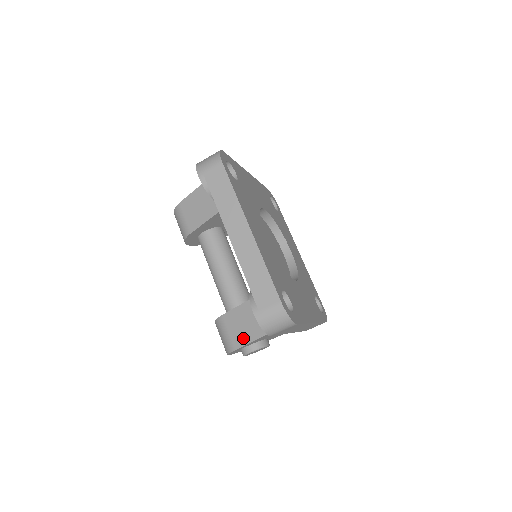
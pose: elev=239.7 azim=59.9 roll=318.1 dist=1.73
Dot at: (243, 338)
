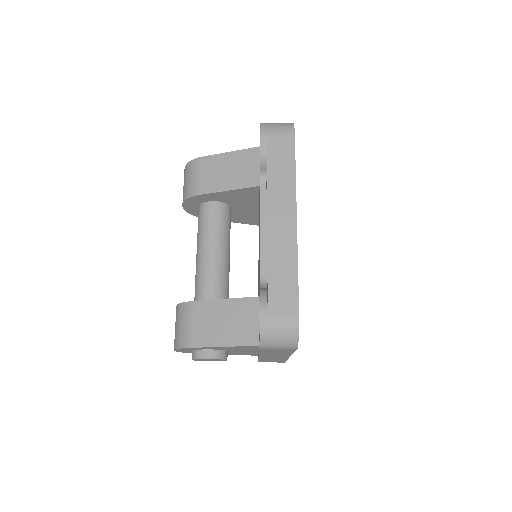
Dot at: (211, 338)
